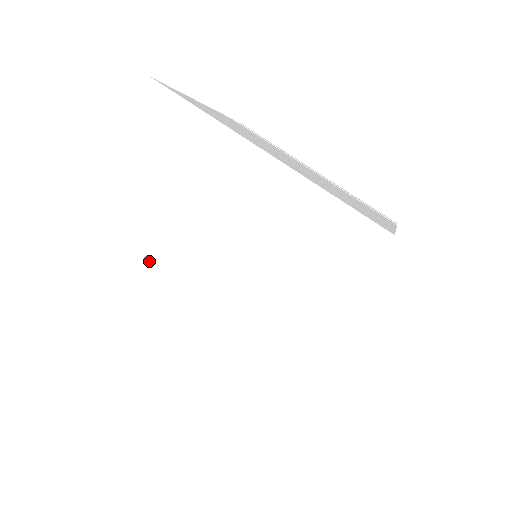
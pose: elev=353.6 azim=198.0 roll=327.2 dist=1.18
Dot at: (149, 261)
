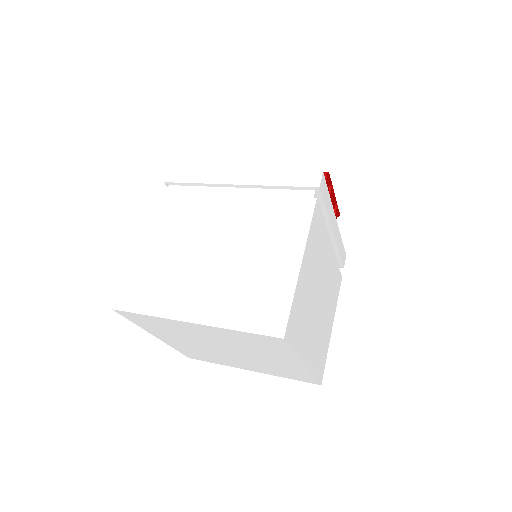
Dot at: (206, 341)
